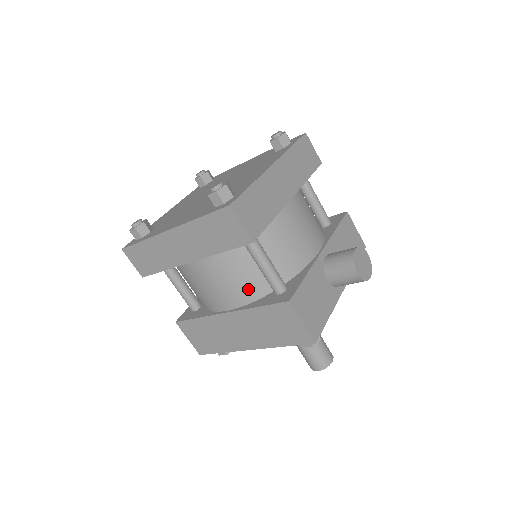
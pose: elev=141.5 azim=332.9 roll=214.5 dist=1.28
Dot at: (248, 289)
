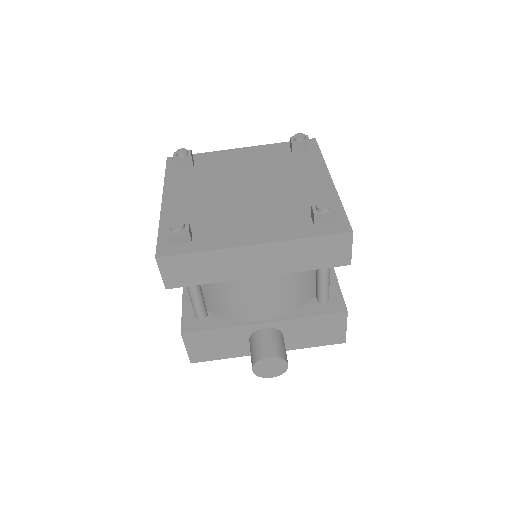
Dot at: occluded
